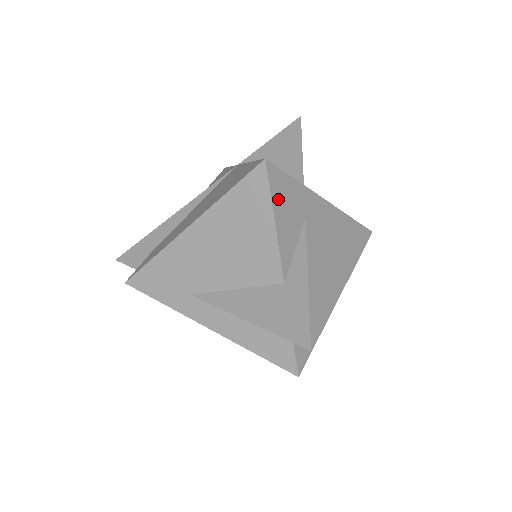
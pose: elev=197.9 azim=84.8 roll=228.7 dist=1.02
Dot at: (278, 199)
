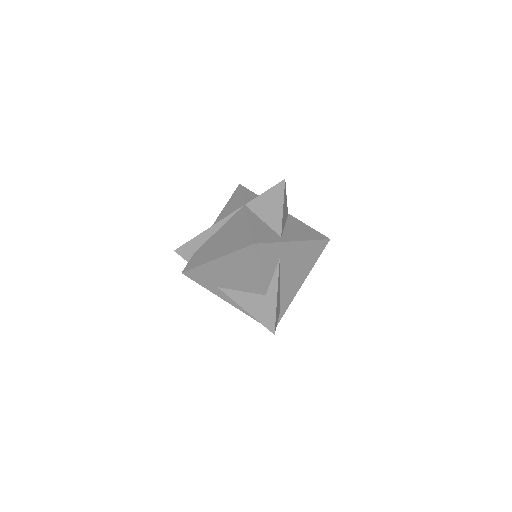
Dot at: (262, 258)
